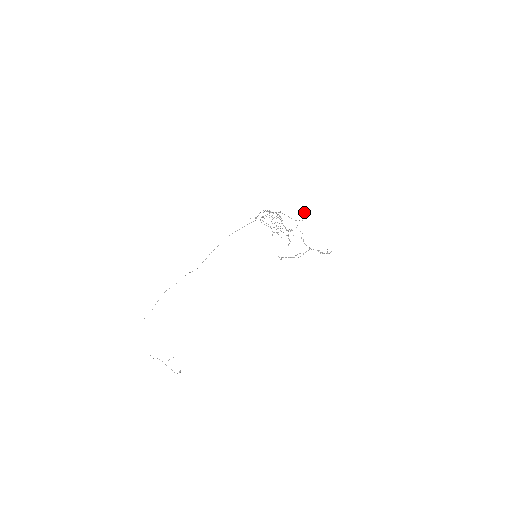
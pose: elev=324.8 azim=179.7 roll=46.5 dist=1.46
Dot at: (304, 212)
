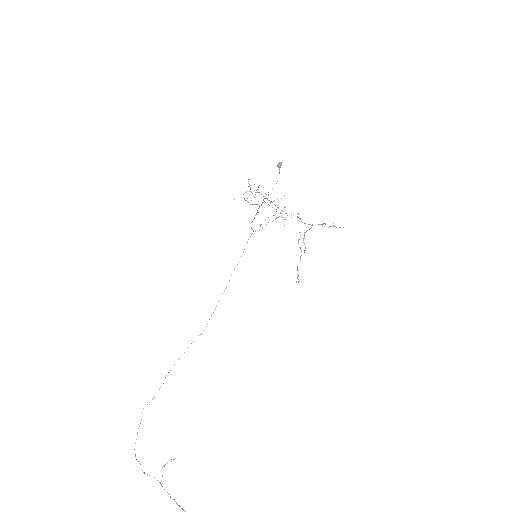
Dot at: (277, 164)
